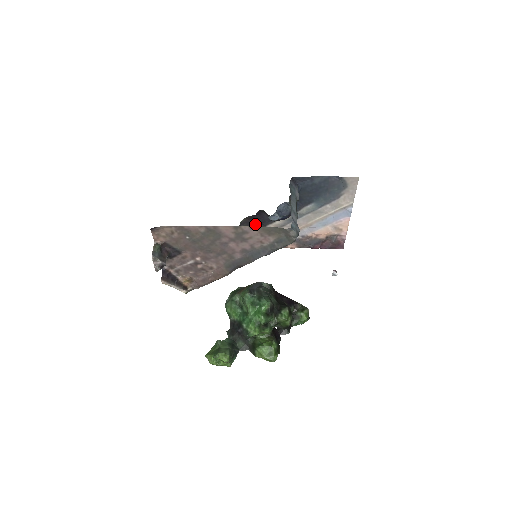
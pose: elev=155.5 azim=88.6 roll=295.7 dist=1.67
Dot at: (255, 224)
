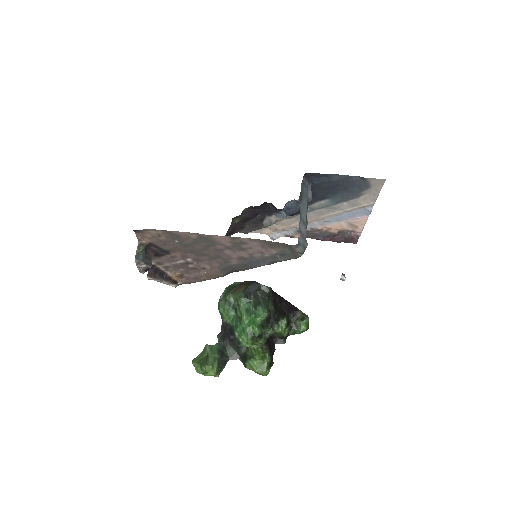
Dot at: (259, 213)
